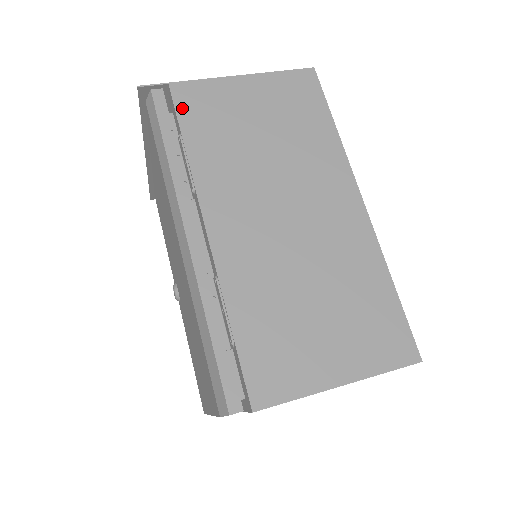
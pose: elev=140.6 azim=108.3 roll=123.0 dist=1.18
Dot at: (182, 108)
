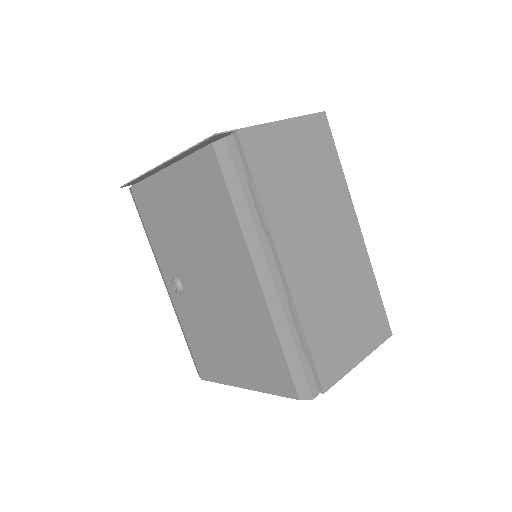
Dot at: (250, 156)
